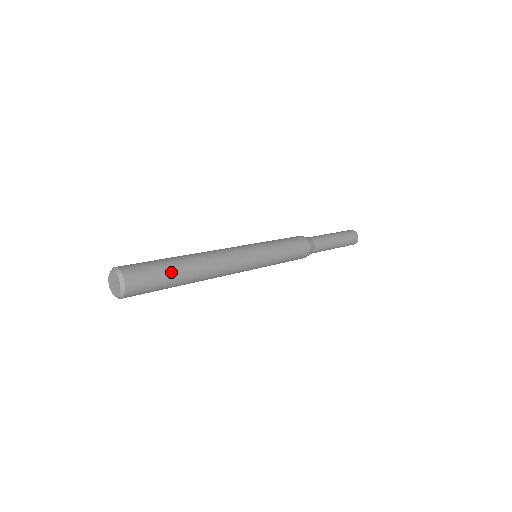
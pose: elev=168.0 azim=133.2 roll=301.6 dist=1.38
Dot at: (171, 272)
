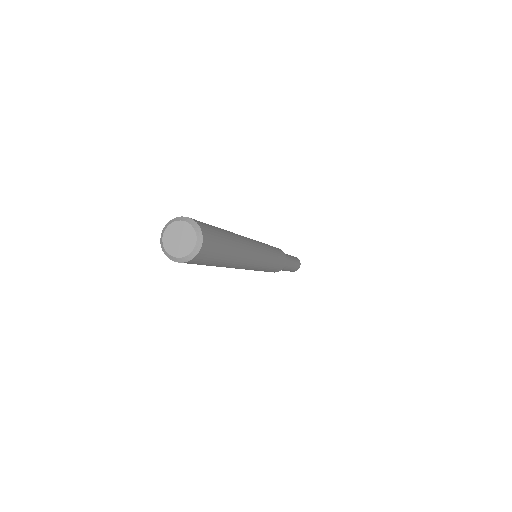
Dot at: (228, 244)
